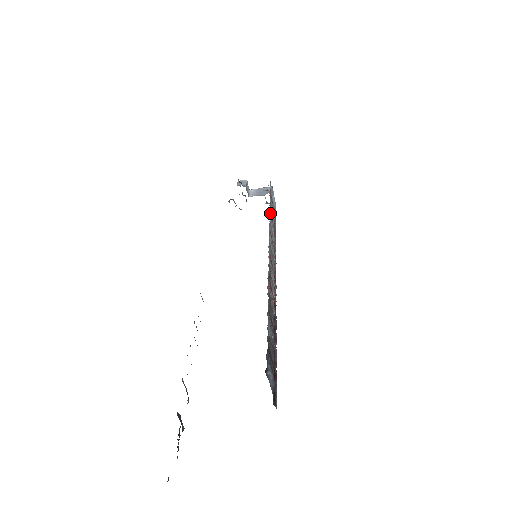
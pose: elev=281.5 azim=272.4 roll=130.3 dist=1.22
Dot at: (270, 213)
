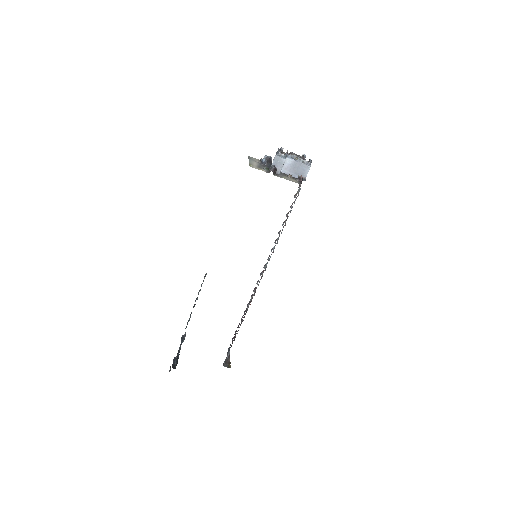
Dot at: occluded
